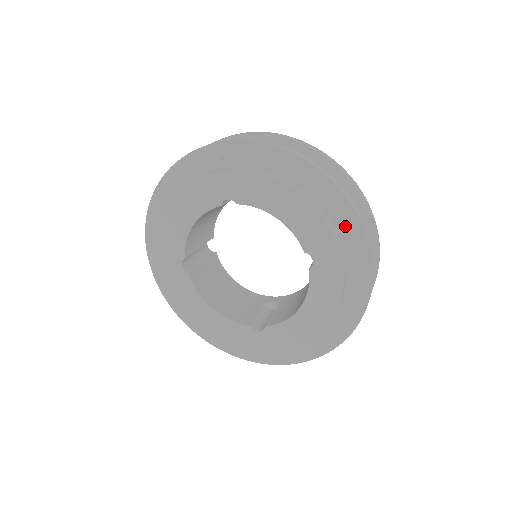
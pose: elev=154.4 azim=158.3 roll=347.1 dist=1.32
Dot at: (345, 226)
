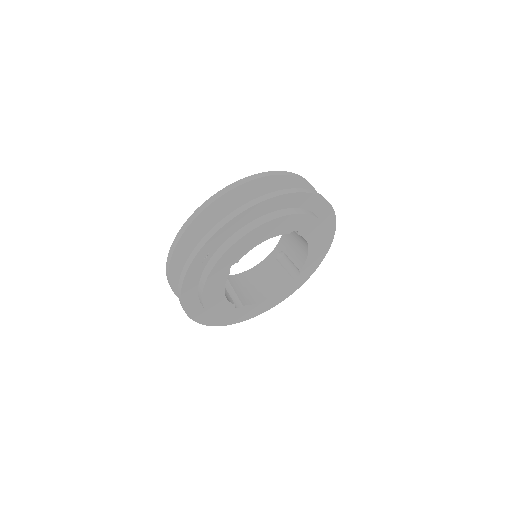
Dot at: (293, 202)
